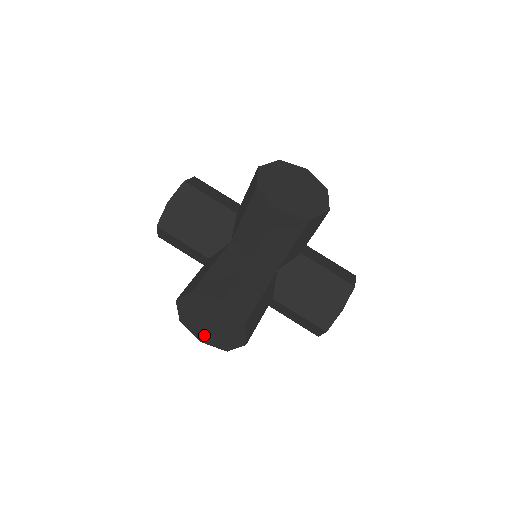
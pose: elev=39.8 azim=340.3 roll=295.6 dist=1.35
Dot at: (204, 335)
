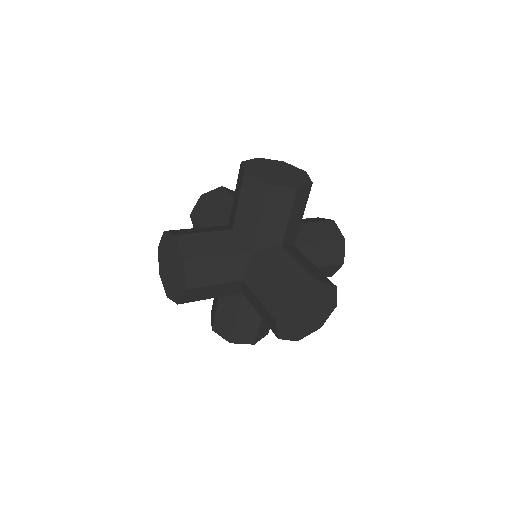
Dot at: (168, 286)
